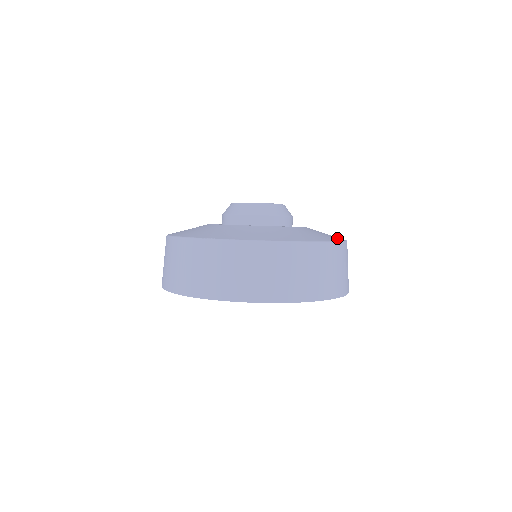
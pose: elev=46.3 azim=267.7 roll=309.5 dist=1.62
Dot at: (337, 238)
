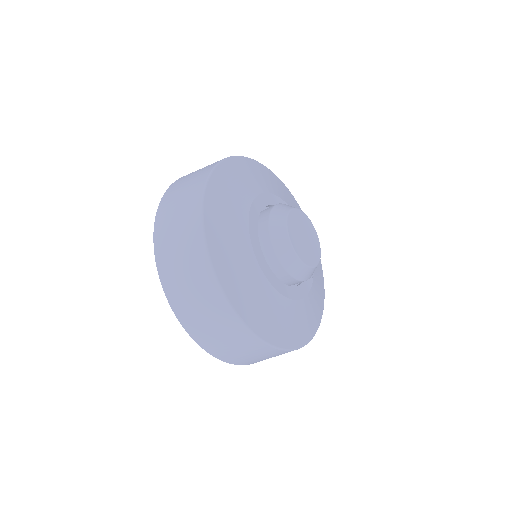
Dot at: (321, 311)
